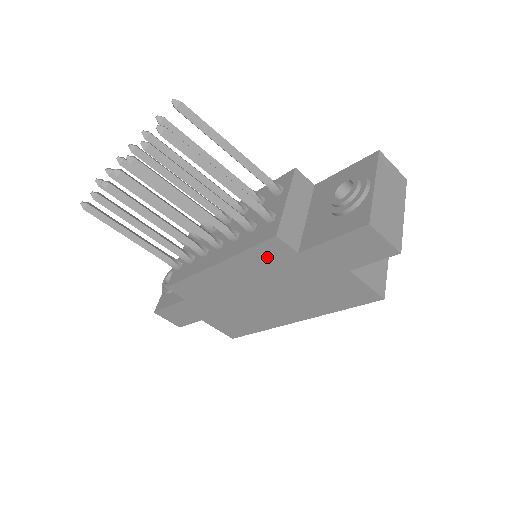
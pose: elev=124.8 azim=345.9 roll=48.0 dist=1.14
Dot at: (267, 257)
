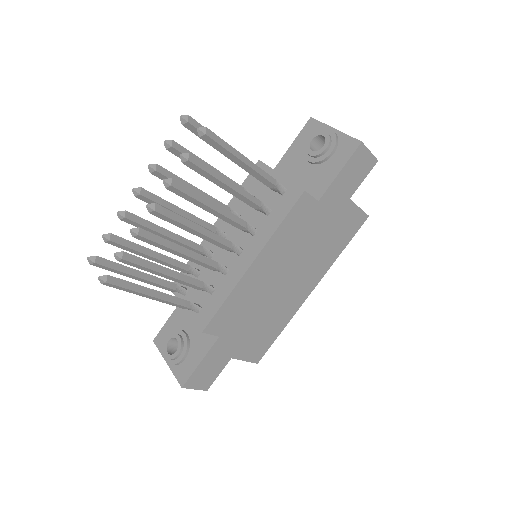
Dot at: (296, 221)
